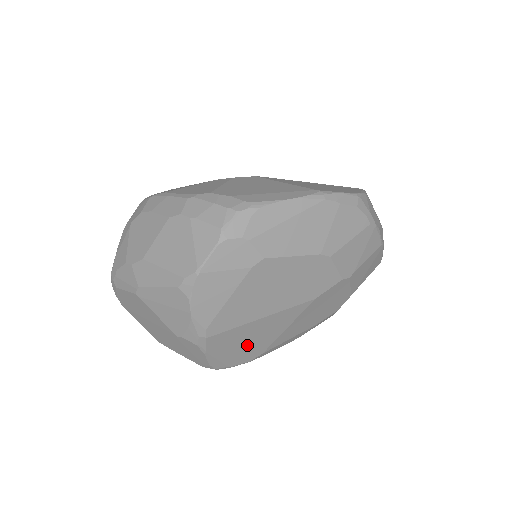
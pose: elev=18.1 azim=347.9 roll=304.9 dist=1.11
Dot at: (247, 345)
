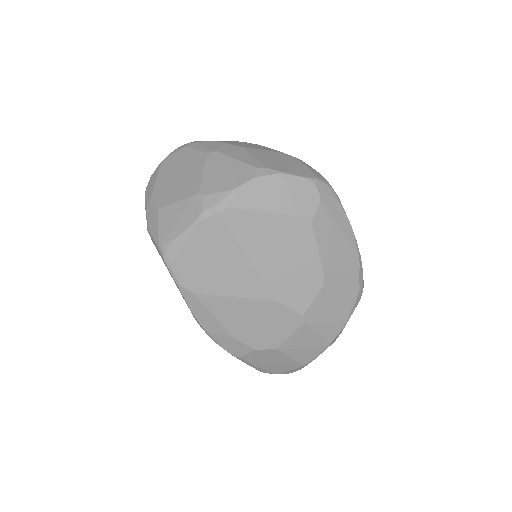
Dot at: (207, 266)
